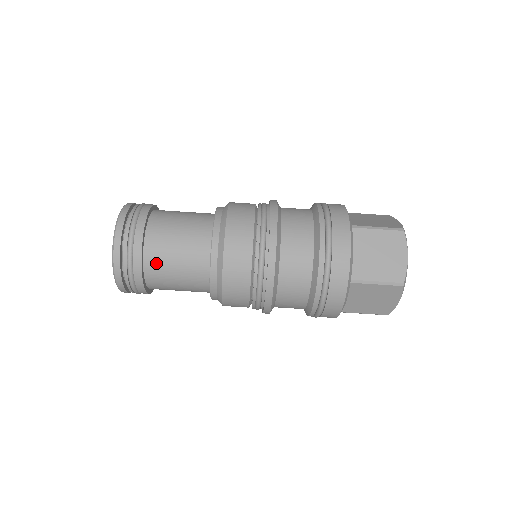
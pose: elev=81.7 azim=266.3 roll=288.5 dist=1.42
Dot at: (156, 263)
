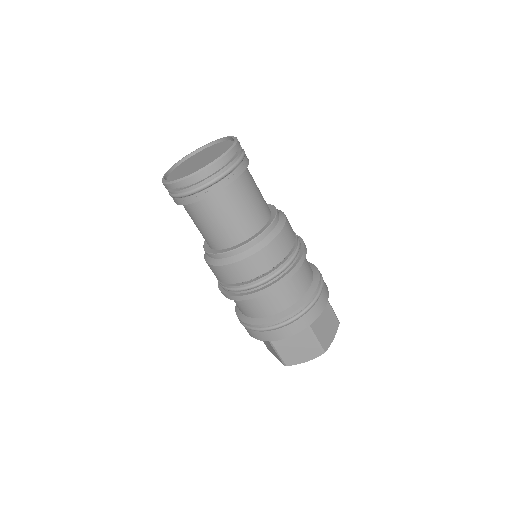
Dot at: (232, 195)
